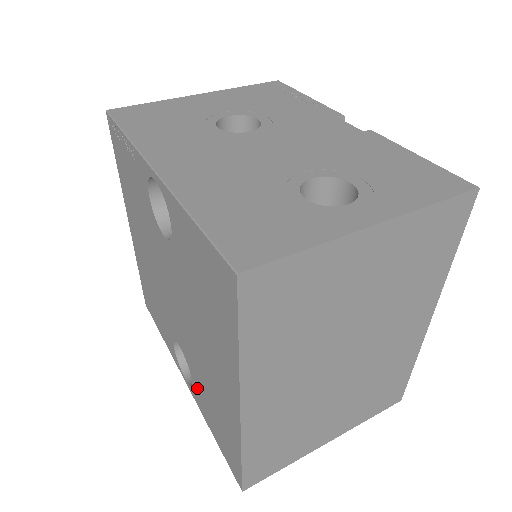
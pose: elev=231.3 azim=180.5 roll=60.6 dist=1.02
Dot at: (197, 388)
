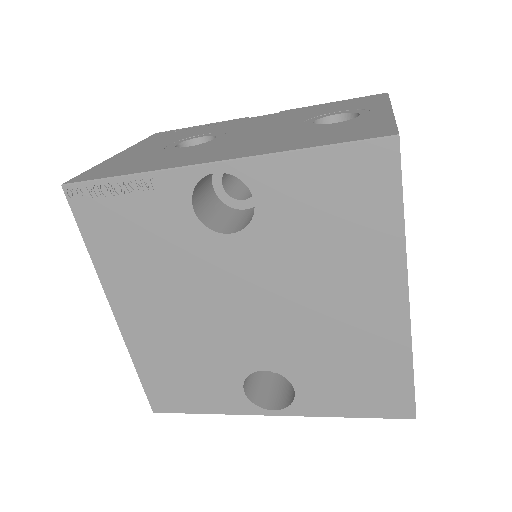
Dot at: (309, 386)
